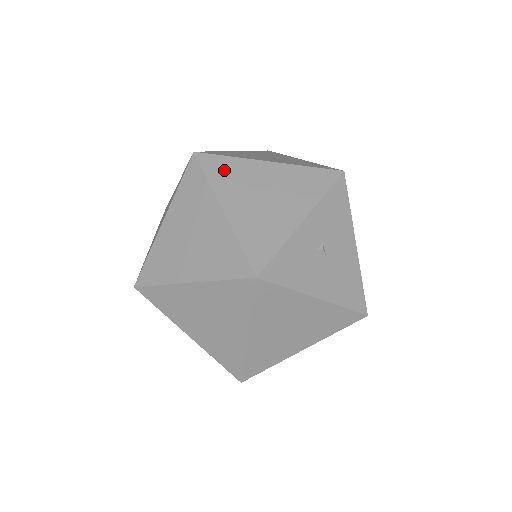
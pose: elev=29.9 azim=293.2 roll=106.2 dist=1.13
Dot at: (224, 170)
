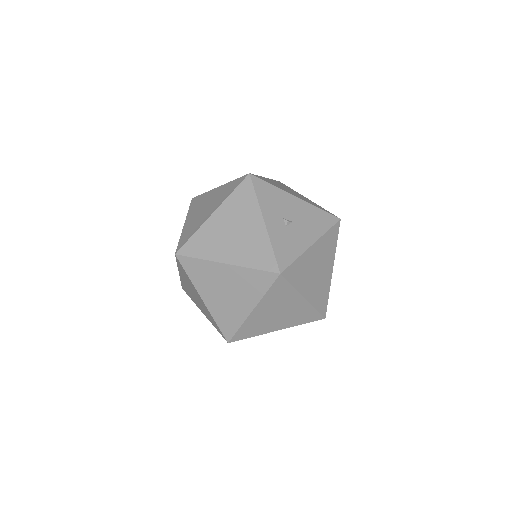
Dot at: (200, 245)
